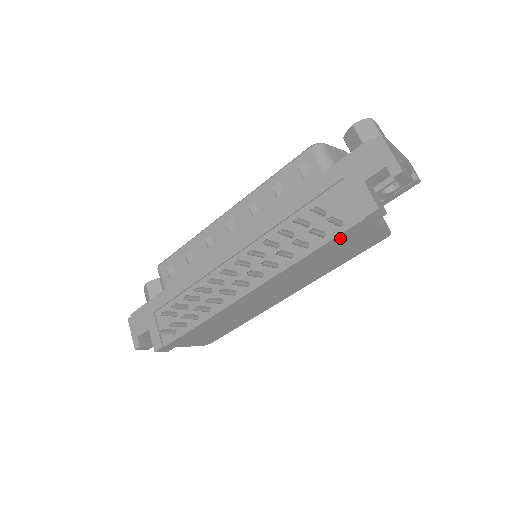
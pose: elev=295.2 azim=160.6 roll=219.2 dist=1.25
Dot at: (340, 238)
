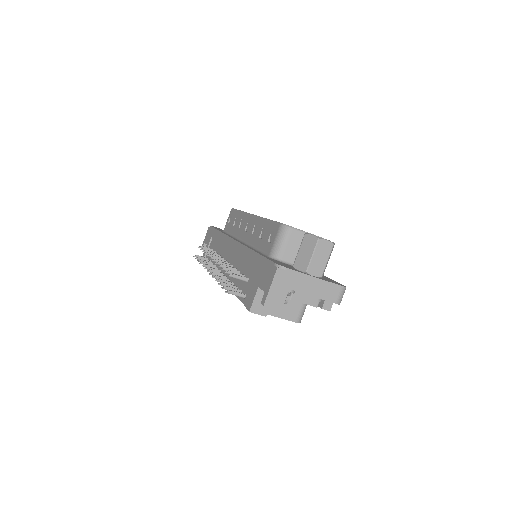
Dot at: occluded
